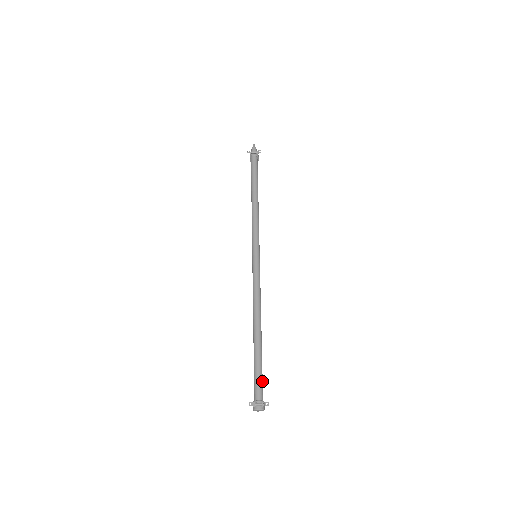
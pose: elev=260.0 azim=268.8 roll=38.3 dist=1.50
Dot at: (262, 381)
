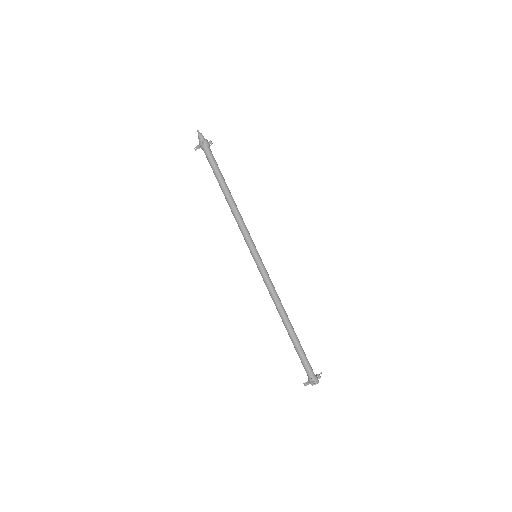
Dot at: (307, 363)
